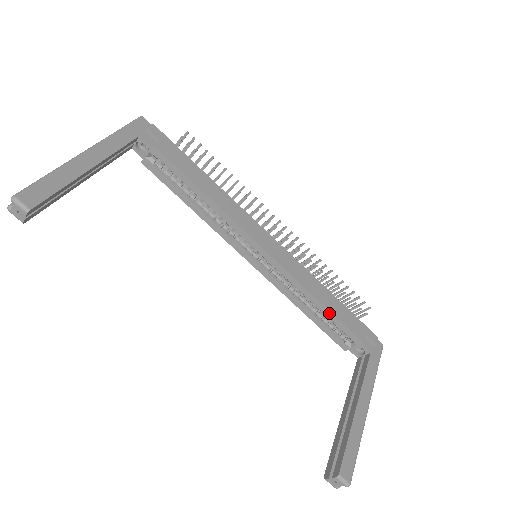
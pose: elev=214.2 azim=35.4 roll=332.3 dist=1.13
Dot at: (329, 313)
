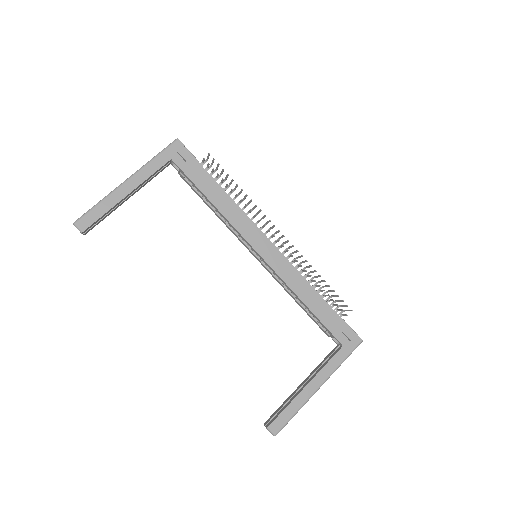
Dot at: (309, 310)
